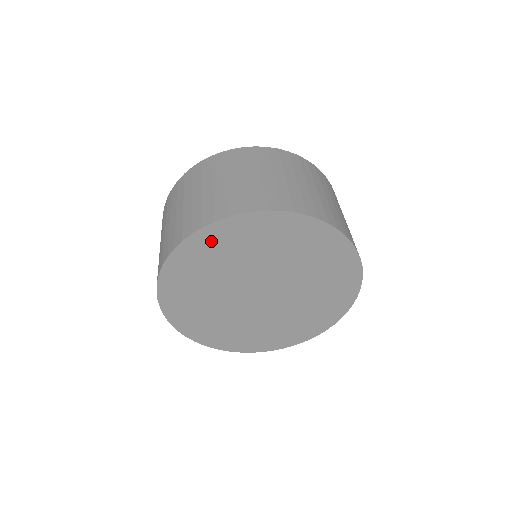
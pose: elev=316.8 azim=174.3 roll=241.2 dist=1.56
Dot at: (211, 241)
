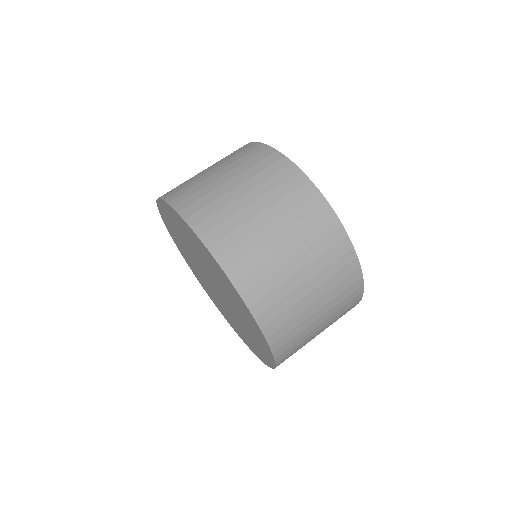
Dot at: (220, 272)
